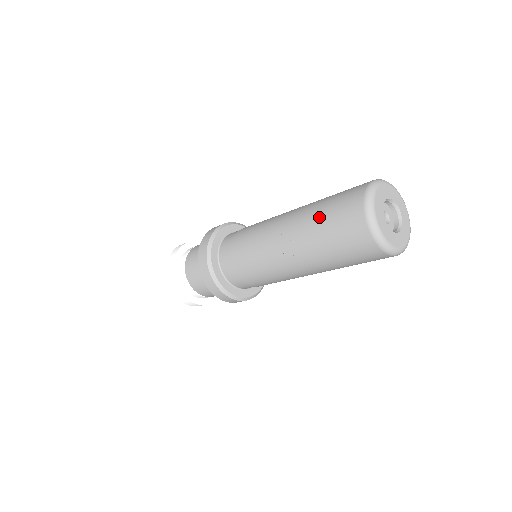
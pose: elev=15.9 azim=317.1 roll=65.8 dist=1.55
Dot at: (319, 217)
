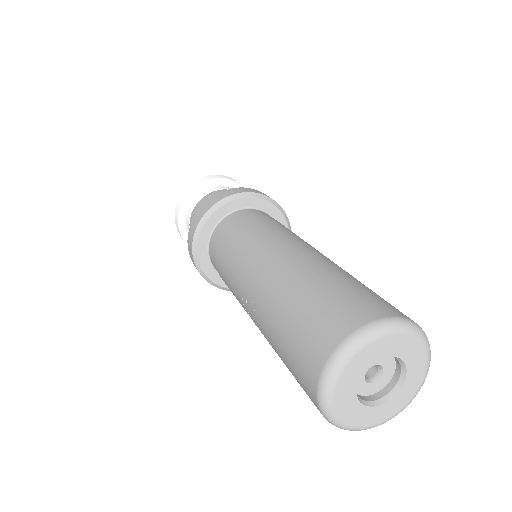
Dot at: (281, 322)
